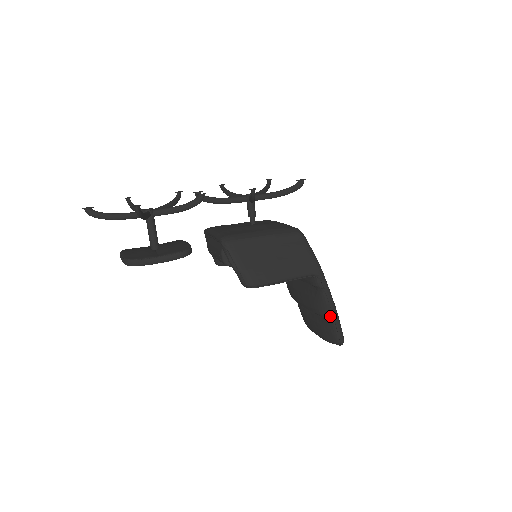
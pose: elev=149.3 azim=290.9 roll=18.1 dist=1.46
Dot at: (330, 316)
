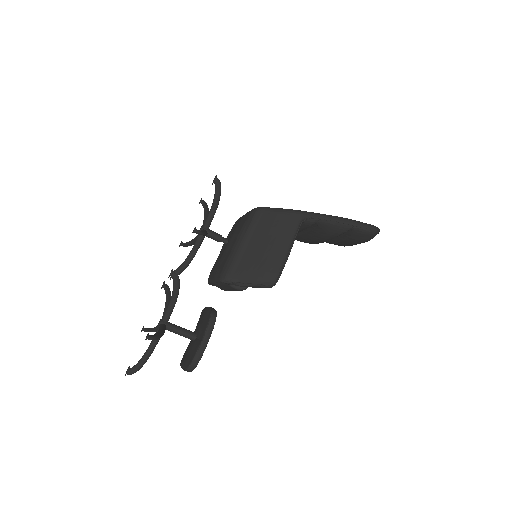
Dot at: (347, 227)
